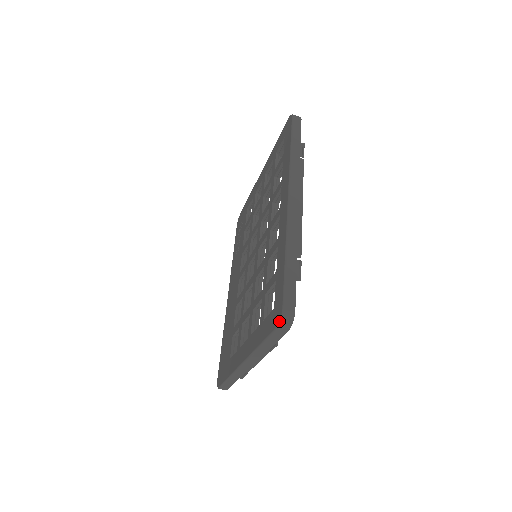
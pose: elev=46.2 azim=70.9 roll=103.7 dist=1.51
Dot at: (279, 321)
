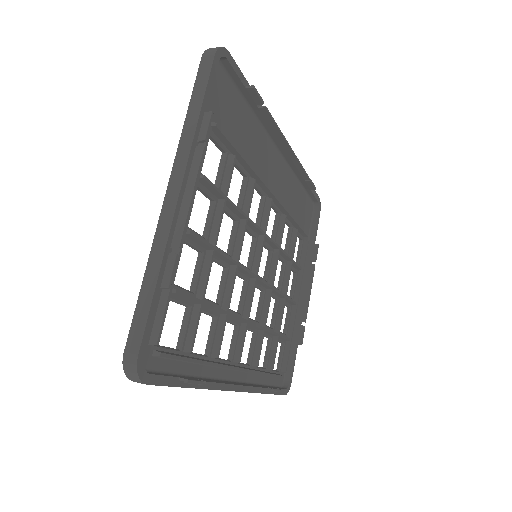
Dot at: occluded
